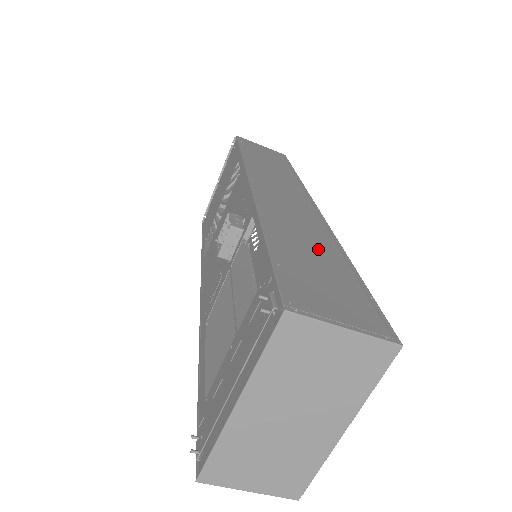
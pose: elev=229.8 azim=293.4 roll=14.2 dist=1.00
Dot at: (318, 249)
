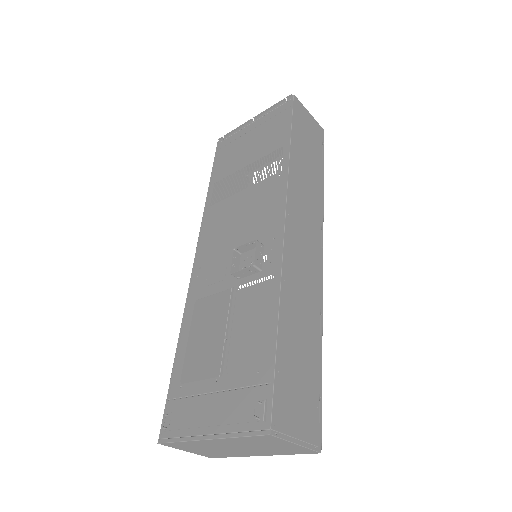
Dot at: (307, 334)
